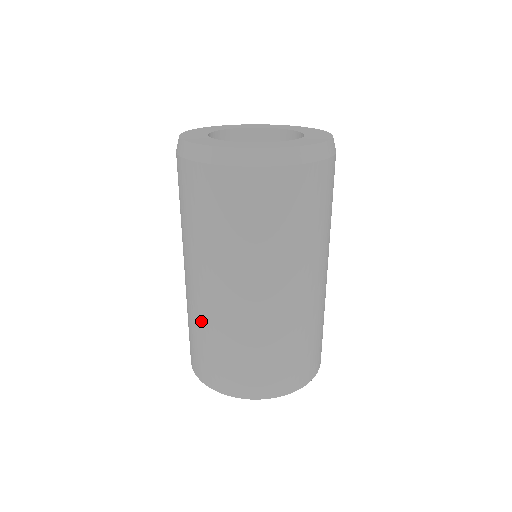
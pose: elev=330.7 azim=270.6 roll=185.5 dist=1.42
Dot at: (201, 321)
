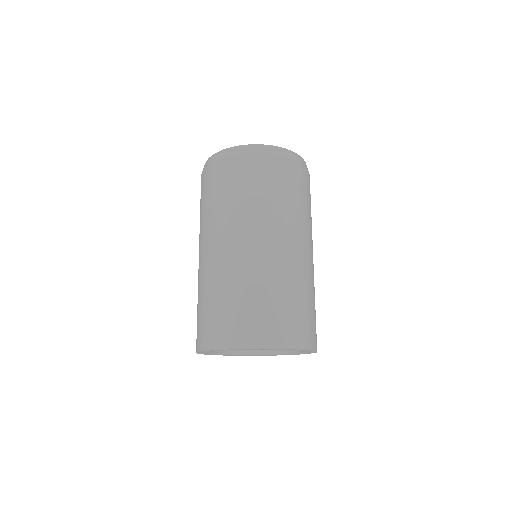
Dot at: (243, 279)
